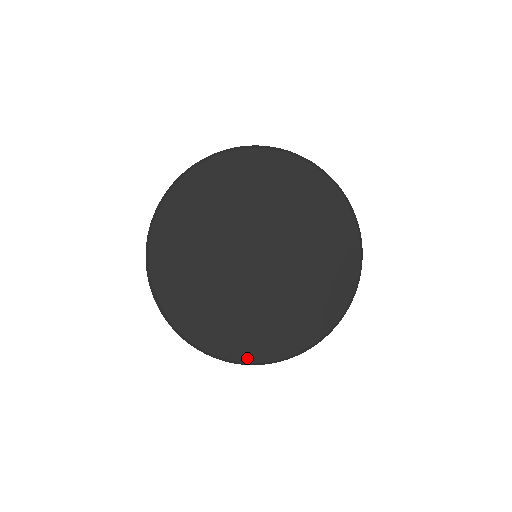
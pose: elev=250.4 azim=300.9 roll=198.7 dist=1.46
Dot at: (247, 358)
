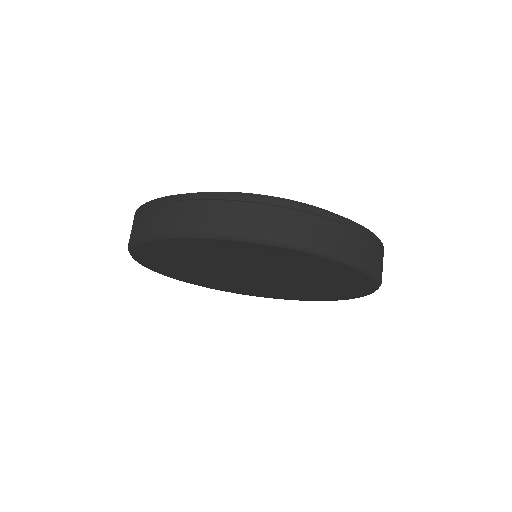
Dot at: (161, 273)
